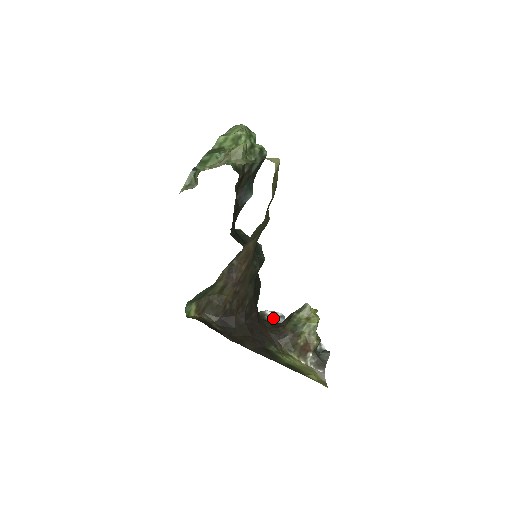
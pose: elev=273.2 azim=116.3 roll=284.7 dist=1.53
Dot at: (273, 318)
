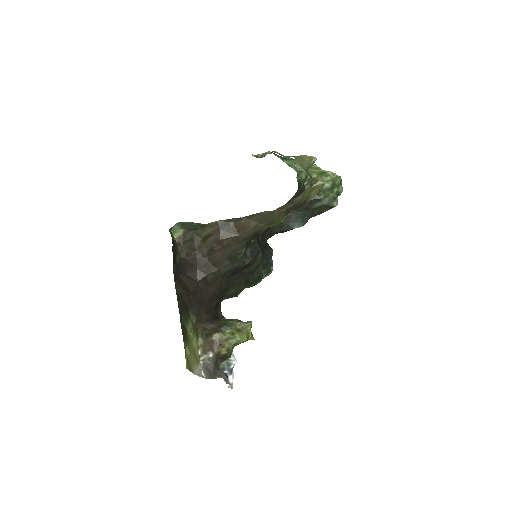
Dot at: occluded
